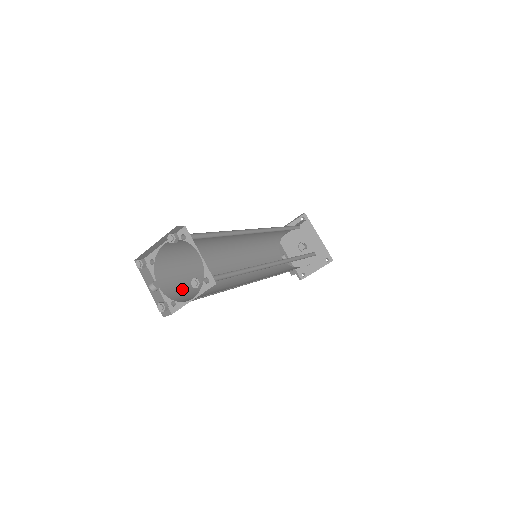
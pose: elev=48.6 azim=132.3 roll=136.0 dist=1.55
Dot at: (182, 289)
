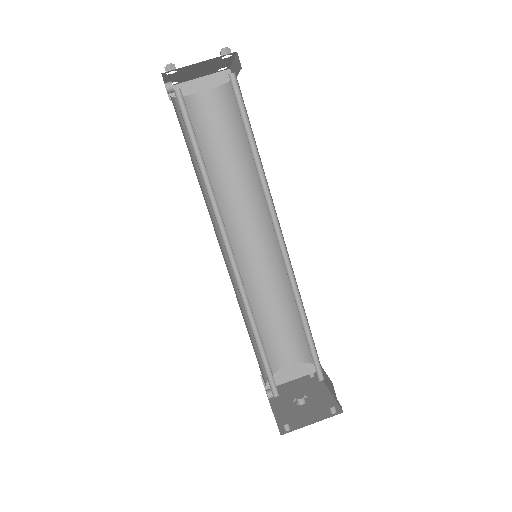
Dot at: occluded
